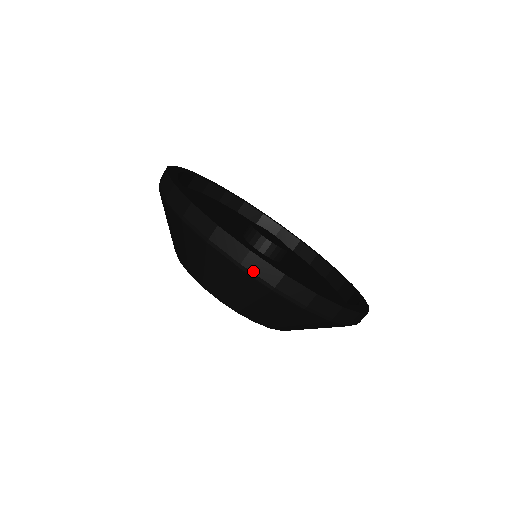
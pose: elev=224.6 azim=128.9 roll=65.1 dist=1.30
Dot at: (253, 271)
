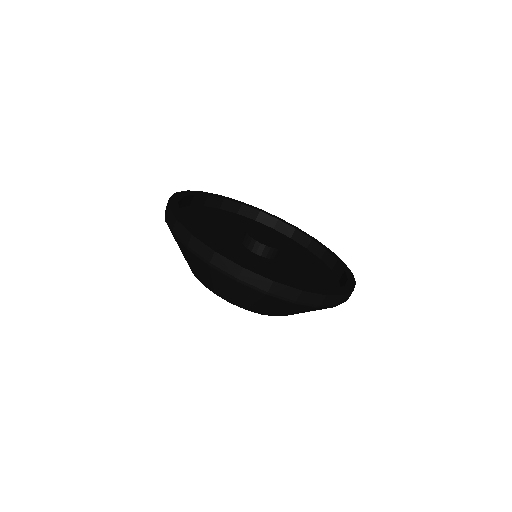
Dot at: (327, 304)
